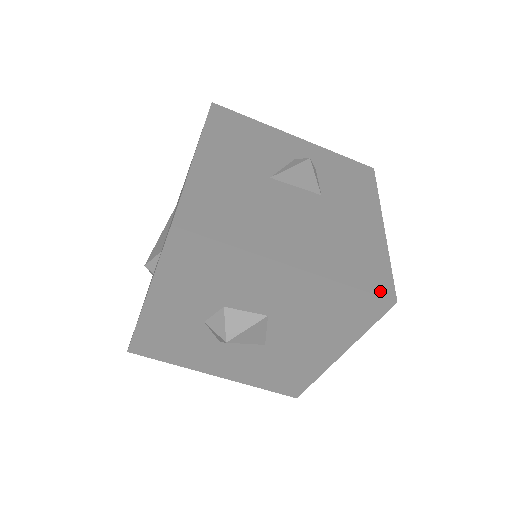
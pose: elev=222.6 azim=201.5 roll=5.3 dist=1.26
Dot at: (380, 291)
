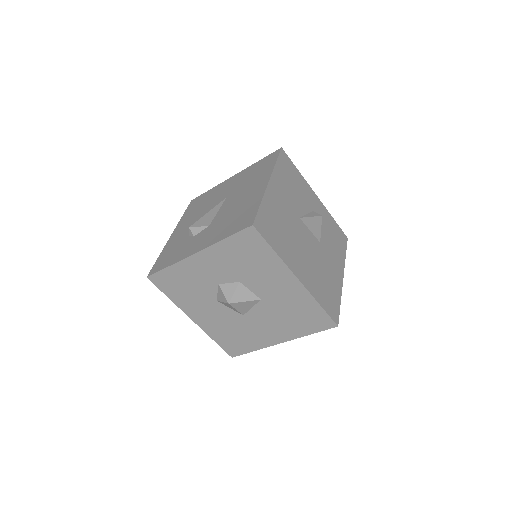
Dot at: (333, 316)
